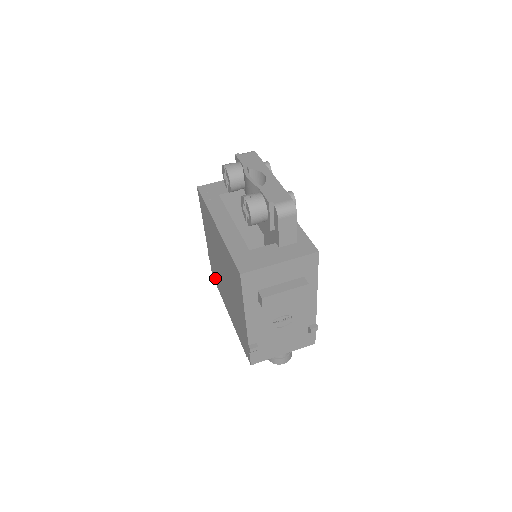
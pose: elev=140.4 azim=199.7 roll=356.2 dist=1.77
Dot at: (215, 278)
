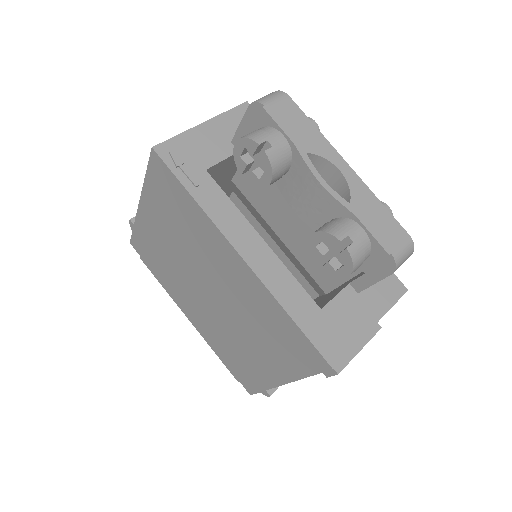
Dot at: (146, 259)
